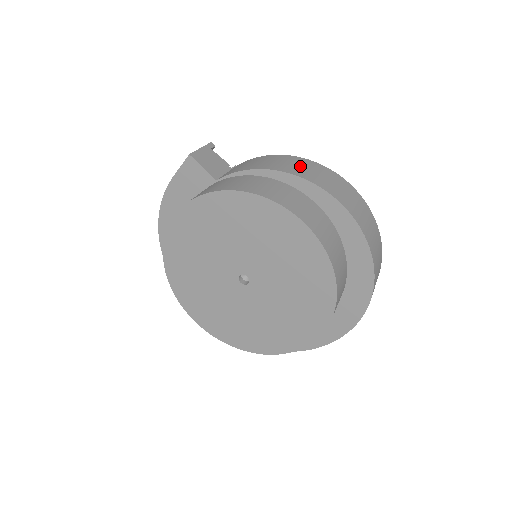
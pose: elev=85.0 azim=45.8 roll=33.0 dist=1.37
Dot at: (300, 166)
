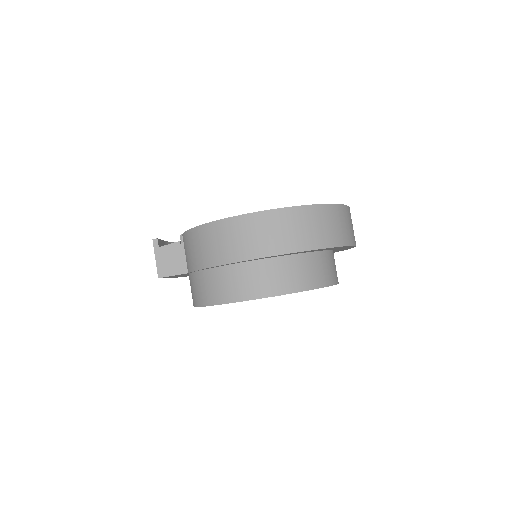
Dot at: (220, 243)
